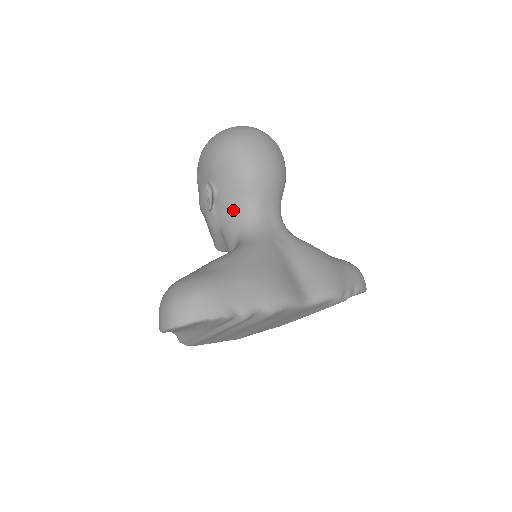
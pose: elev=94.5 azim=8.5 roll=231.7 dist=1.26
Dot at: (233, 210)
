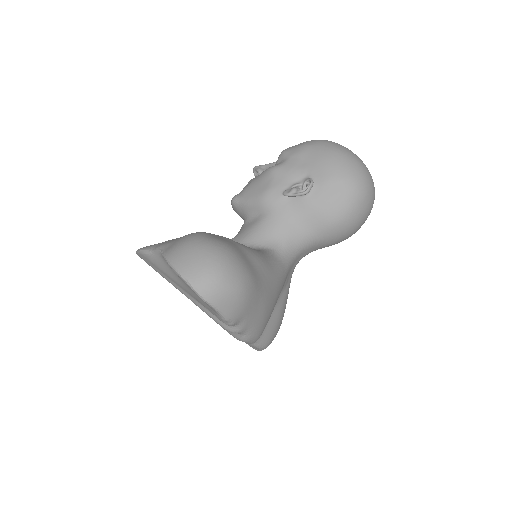
Dot at: (298, 222)
